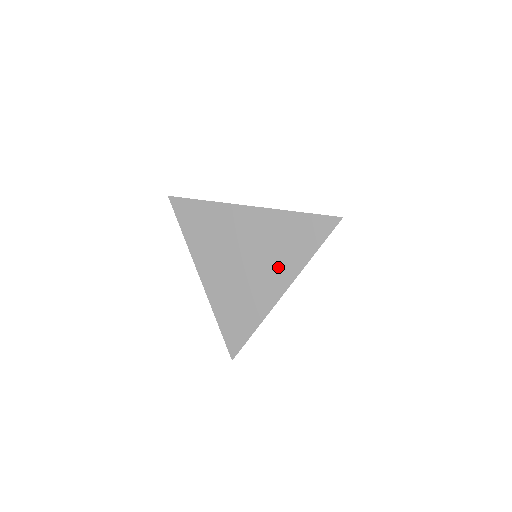
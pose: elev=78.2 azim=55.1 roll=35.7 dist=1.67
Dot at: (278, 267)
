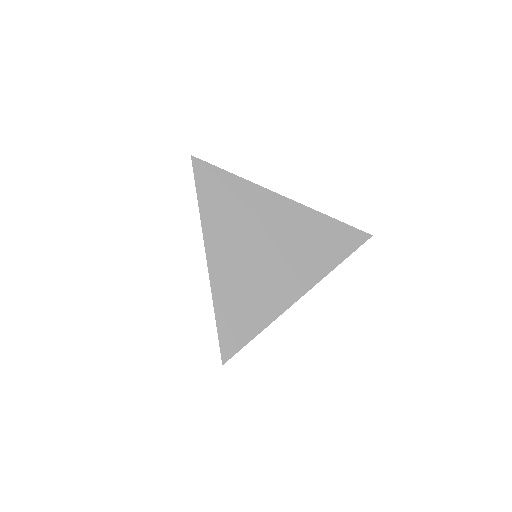
Dot at: (301, 267)
